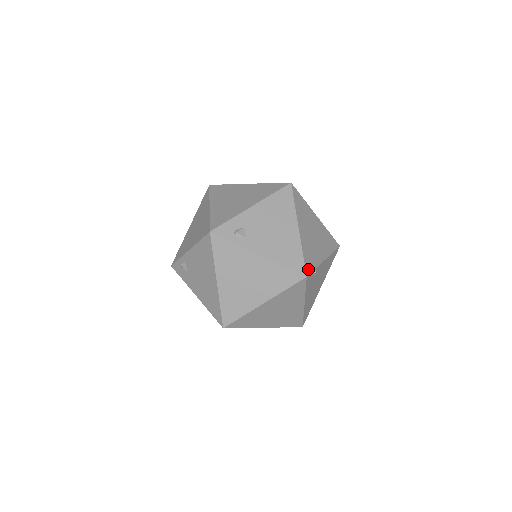
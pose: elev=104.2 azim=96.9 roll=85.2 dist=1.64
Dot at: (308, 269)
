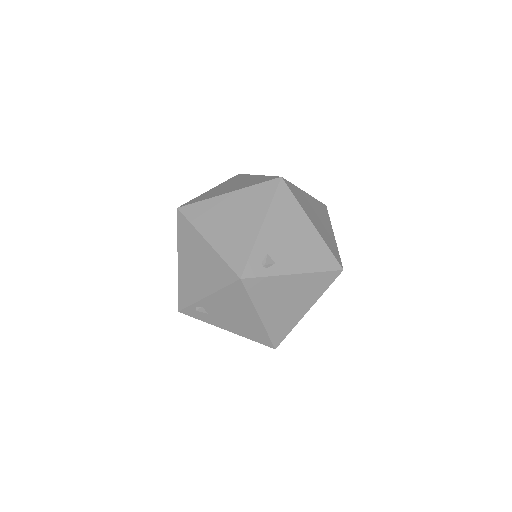
Dot at: (339, 260)
